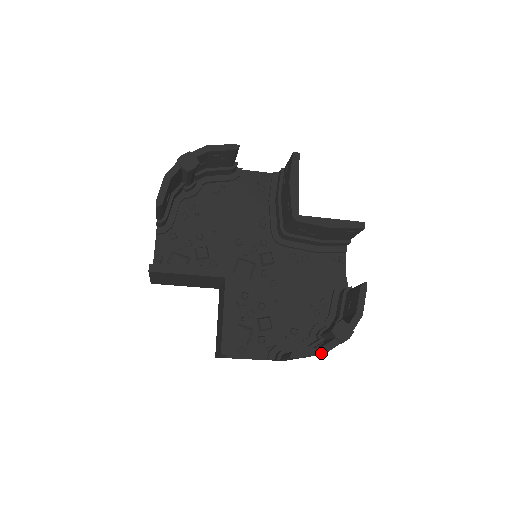
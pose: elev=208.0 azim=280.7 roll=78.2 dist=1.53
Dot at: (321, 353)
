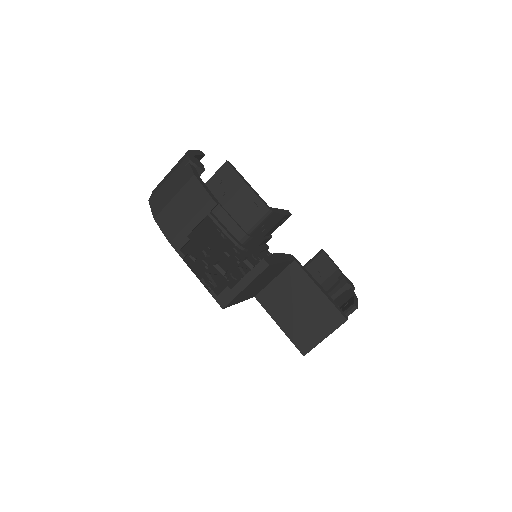
Dot at: occluded
